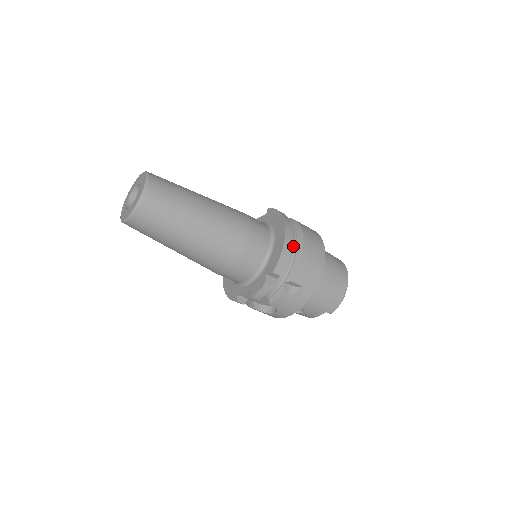
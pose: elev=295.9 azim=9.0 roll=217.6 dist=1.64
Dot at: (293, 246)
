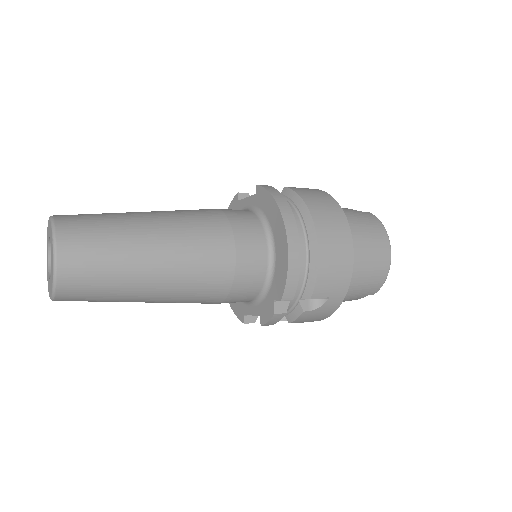
Dot at: (303, 247)
